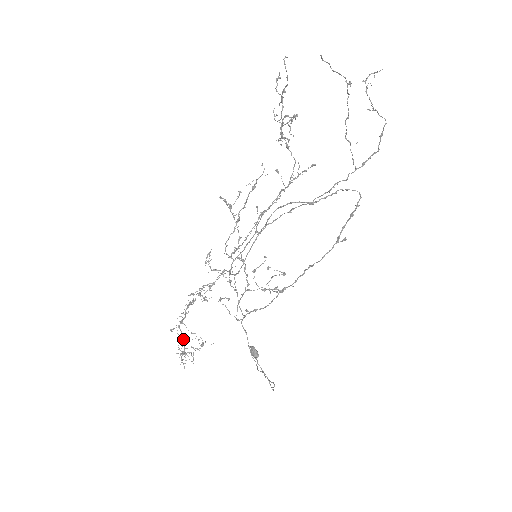
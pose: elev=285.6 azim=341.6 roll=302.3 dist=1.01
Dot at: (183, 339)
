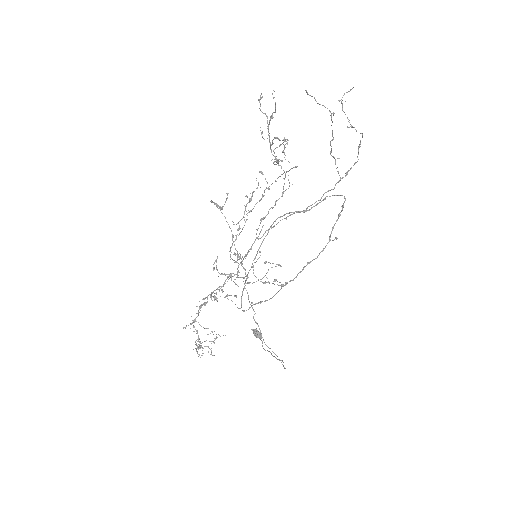
Dot at: (198, 335)
